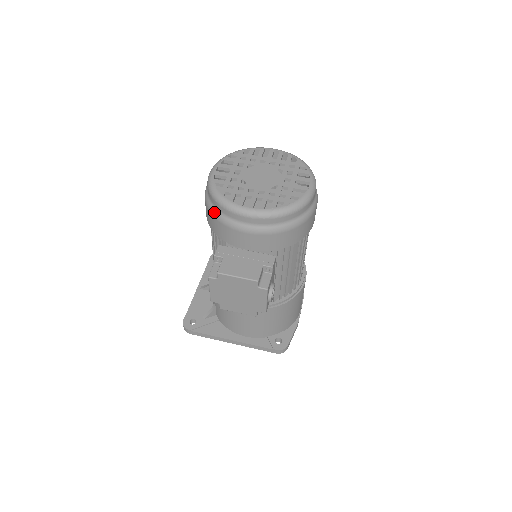
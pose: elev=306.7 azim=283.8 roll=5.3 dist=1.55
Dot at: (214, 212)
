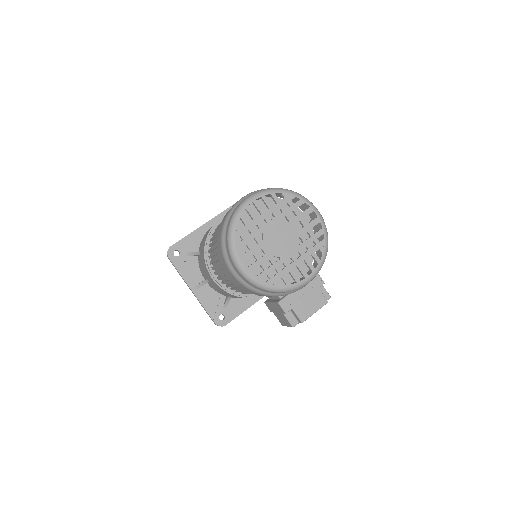
Dot at: (272, 295)
